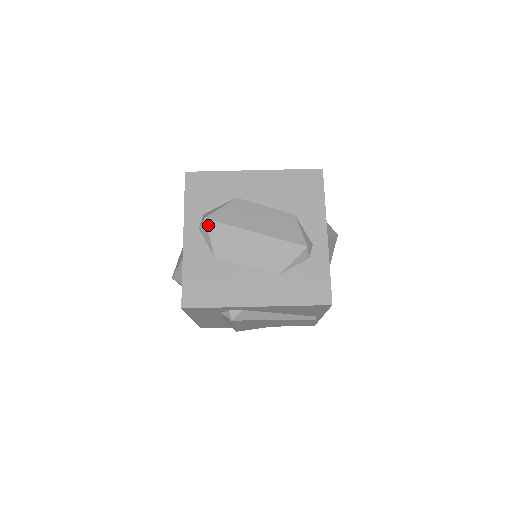
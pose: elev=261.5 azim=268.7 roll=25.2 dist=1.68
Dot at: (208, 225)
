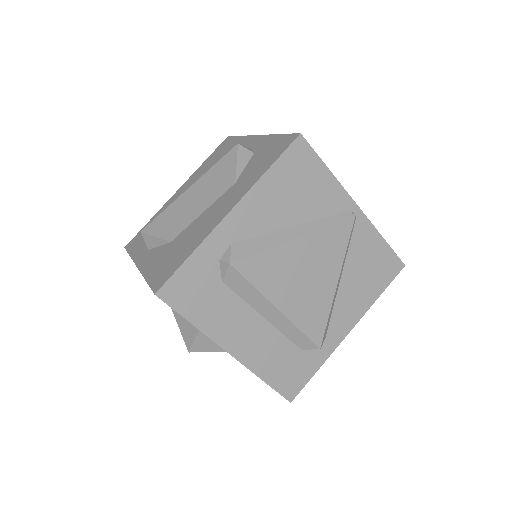
Dot at: (147, 231)
